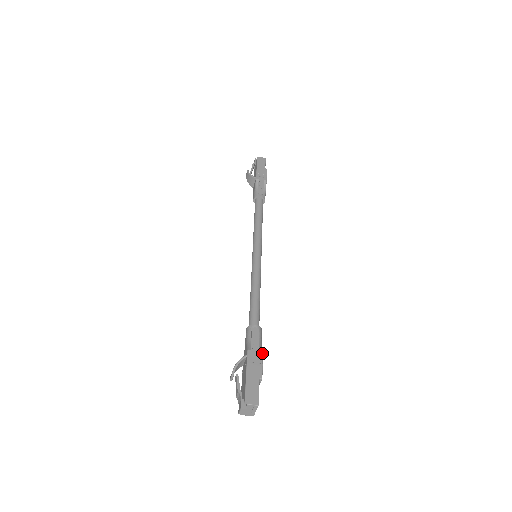
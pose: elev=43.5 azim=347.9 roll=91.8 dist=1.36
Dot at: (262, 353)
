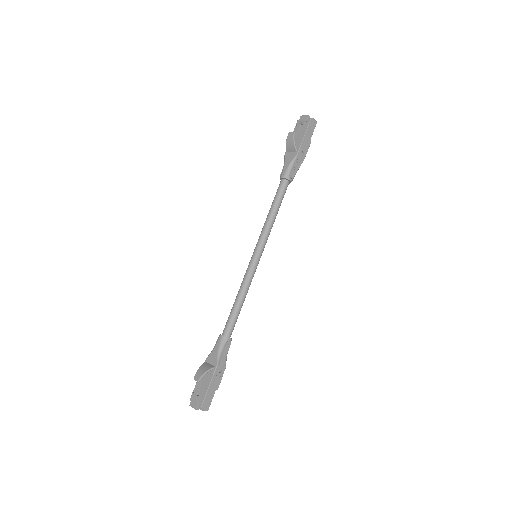
Dot at: occluded
